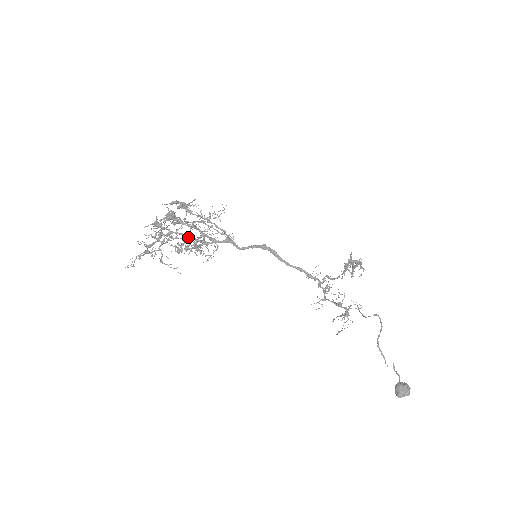
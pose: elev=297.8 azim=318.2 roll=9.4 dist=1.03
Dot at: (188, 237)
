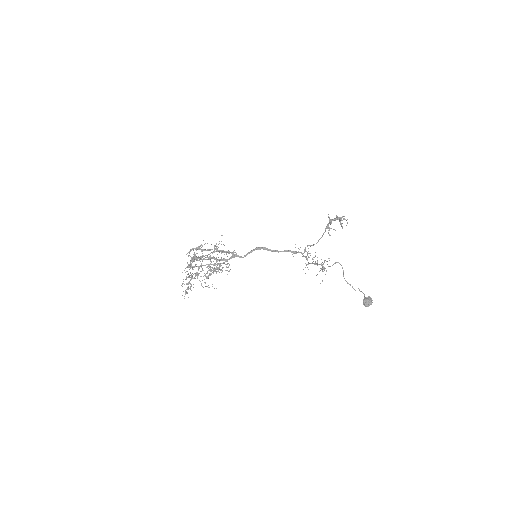
Dot at: occluded
